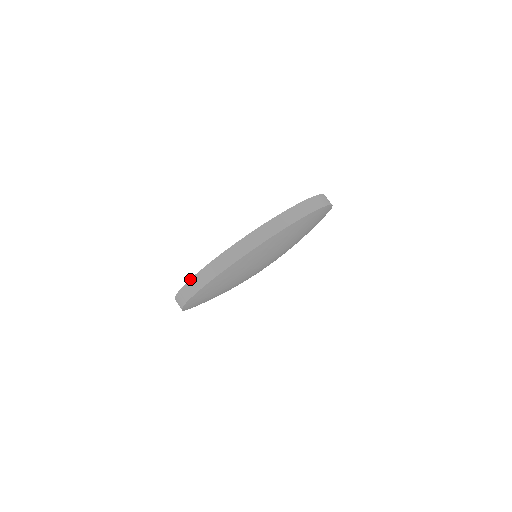
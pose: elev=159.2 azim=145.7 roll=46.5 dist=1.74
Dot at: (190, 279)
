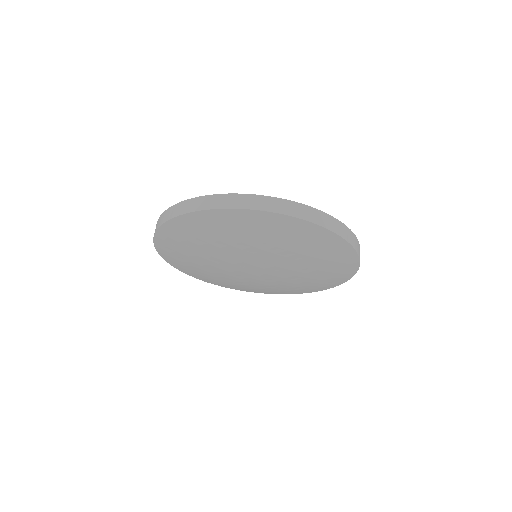
Dot at: (310, 206)
